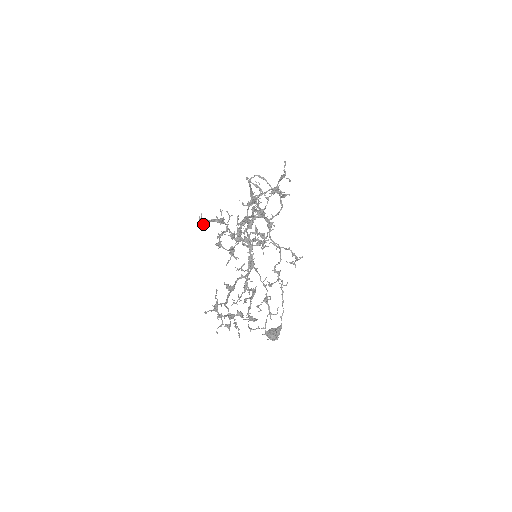
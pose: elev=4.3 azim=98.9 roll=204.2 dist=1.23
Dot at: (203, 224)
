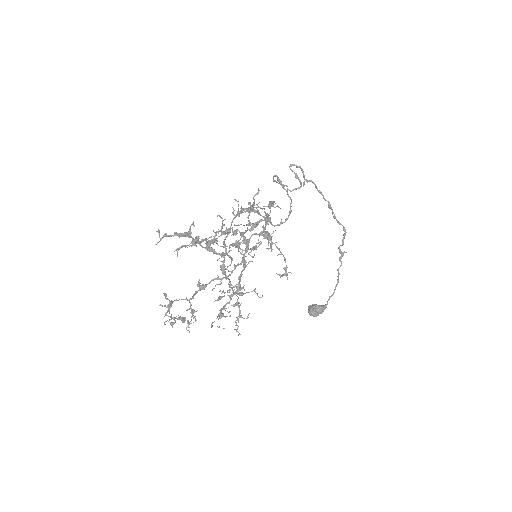
Dot at: (160, 238)
